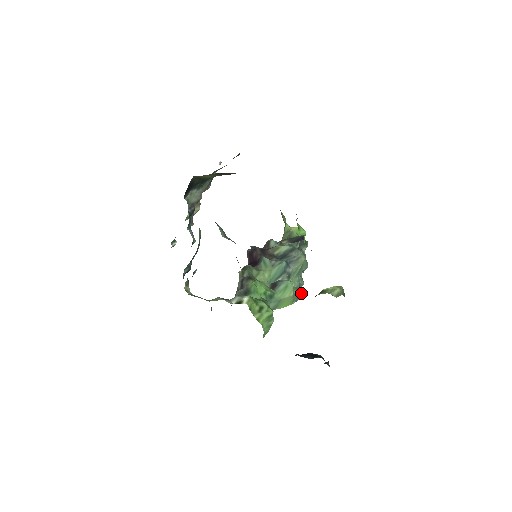
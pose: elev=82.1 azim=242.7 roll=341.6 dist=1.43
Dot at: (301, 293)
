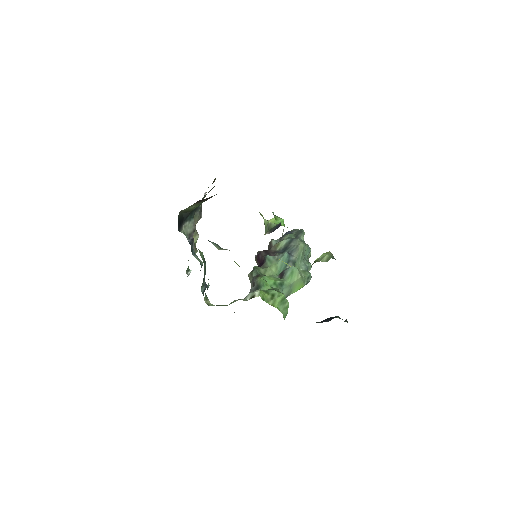
Dot at: (310, 274)
